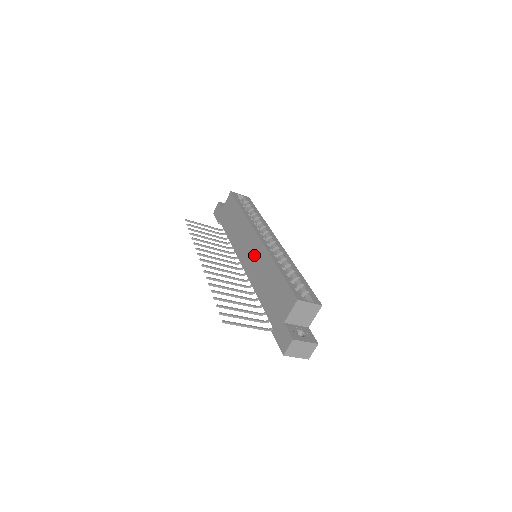
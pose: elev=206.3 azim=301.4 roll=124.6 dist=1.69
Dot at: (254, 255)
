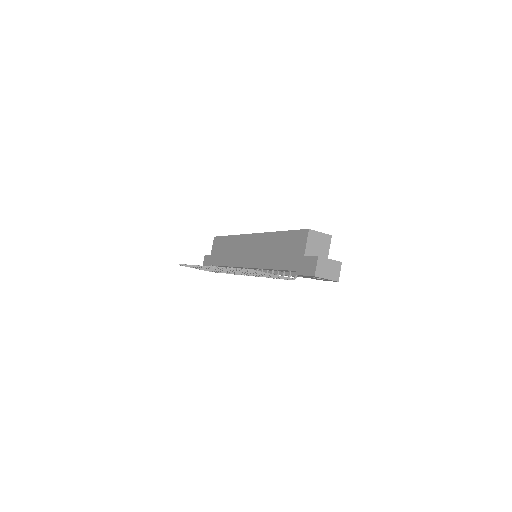
Dot at: (255, 248)
